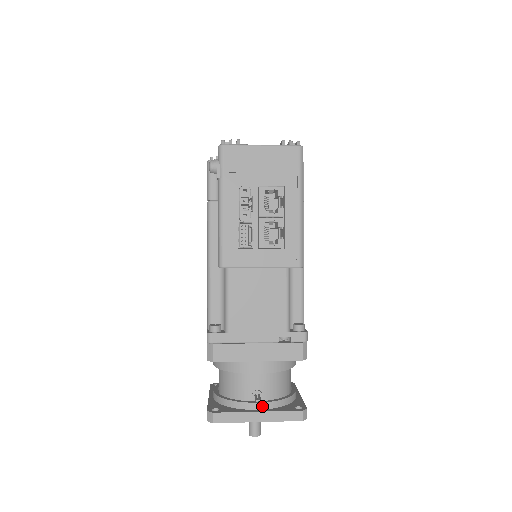
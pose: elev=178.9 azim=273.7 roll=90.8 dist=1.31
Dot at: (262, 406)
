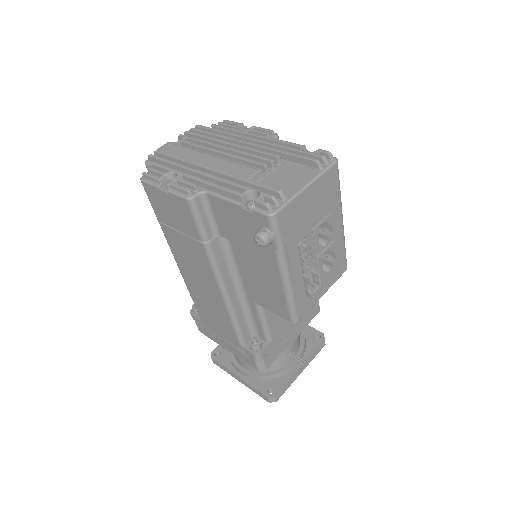
Dot at: (299, 359)
